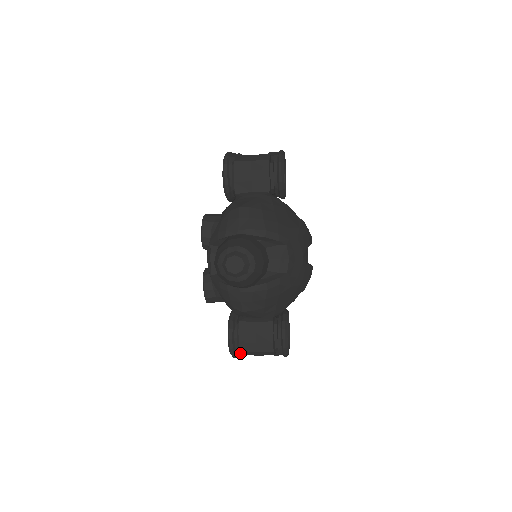
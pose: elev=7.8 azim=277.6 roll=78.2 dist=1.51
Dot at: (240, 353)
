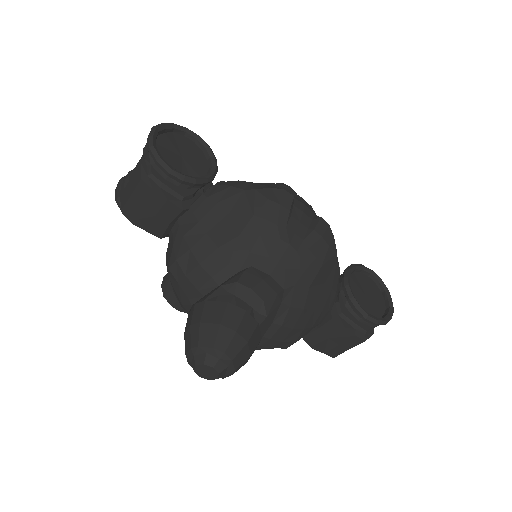
Dot at: occluded
